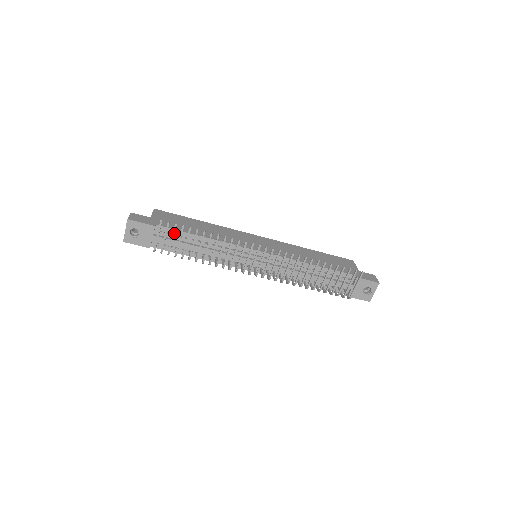
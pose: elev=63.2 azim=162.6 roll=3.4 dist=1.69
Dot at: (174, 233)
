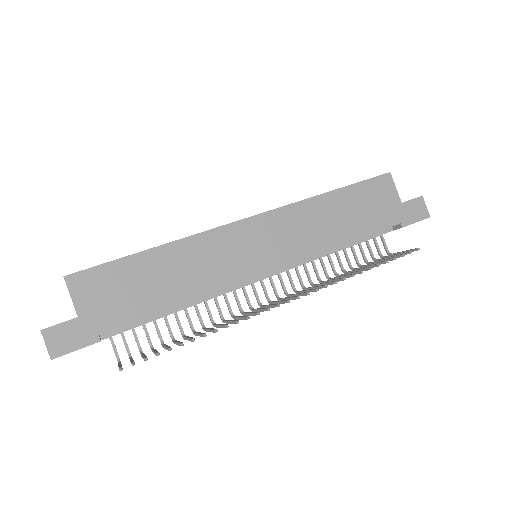
Dot at: occluded
